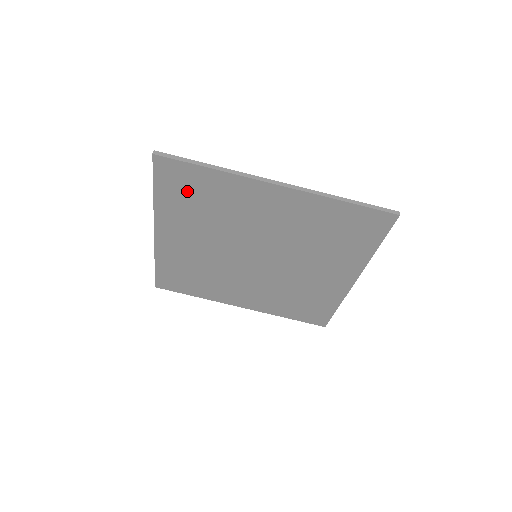
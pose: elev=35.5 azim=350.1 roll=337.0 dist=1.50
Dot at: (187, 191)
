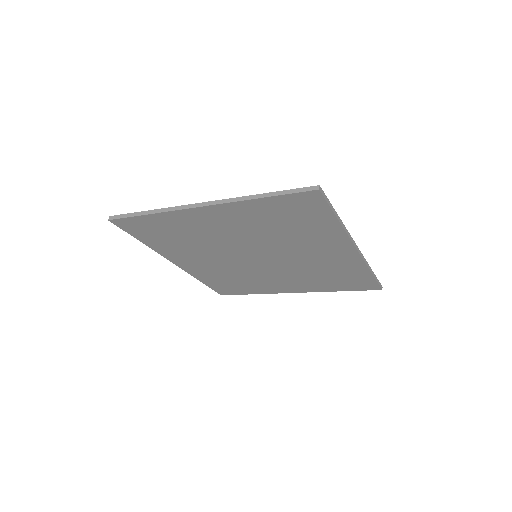
Dot at: (155, 233)
